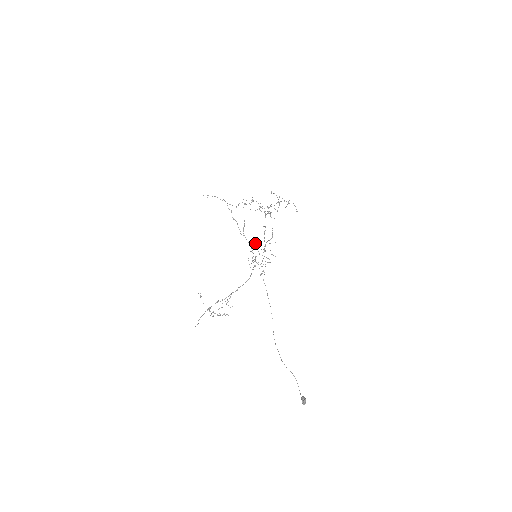
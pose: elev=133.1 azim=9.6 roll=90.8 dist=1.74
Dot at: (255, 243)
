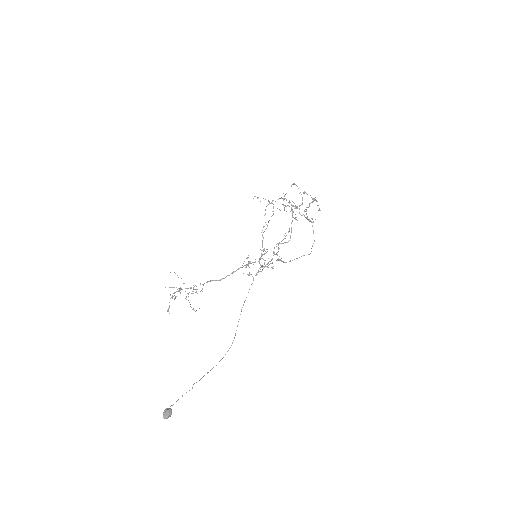
Dot at: occluded
